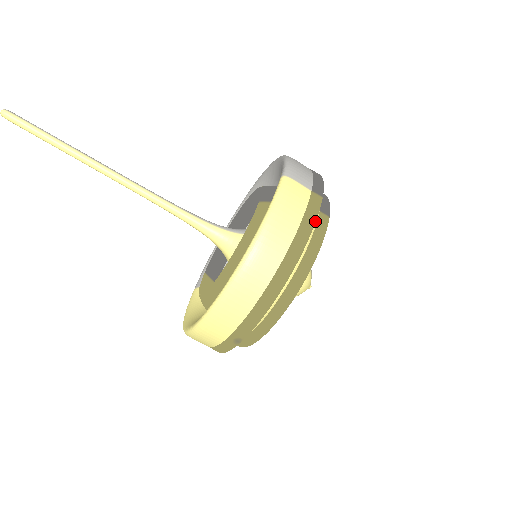
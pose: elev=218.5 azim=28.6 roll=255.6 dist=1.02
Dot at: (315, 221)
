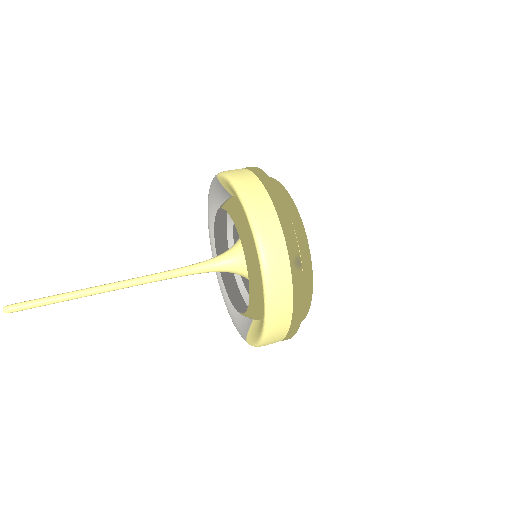
Dot at: (258, 168)
